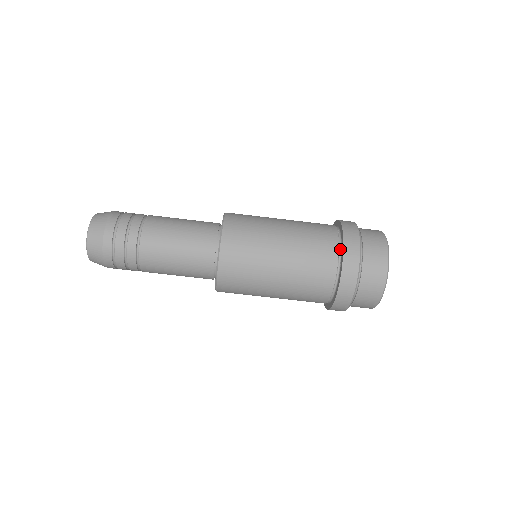
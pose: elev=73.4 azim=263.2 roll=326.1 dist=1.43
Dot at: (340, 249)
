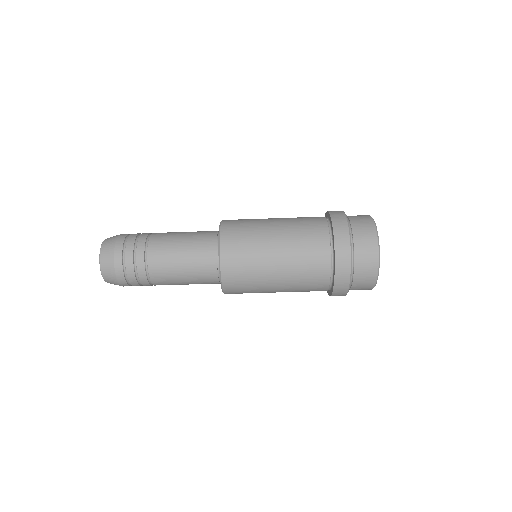
Dot at: (330, 229)
